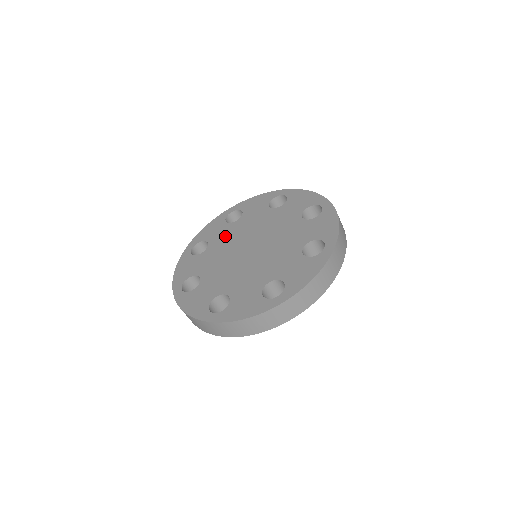
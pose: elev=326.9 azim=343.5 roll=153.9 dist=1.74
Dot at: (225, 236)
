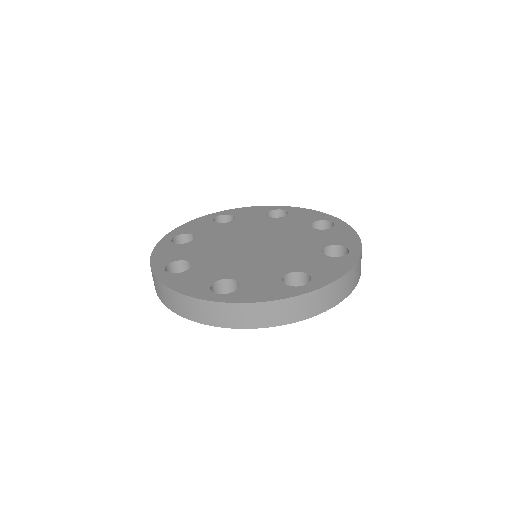
Dot at: (201, 249)
